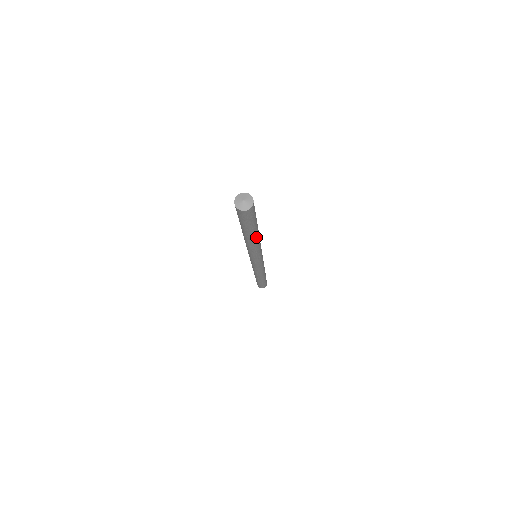
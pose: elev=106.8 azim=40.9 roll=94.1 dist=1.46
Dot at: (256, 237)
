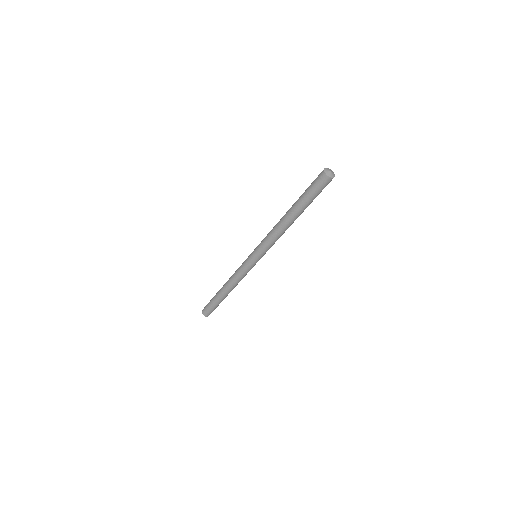
Dot at: occluded
